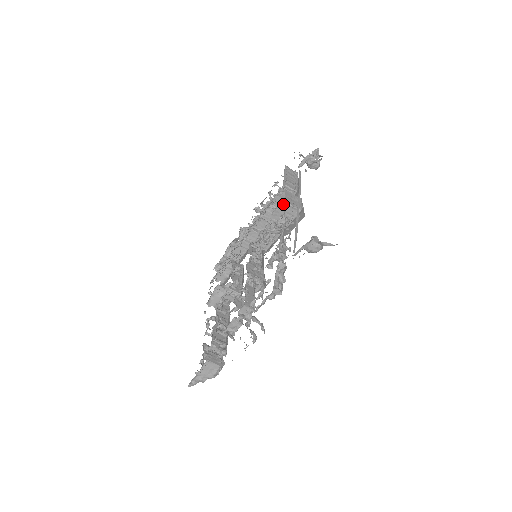
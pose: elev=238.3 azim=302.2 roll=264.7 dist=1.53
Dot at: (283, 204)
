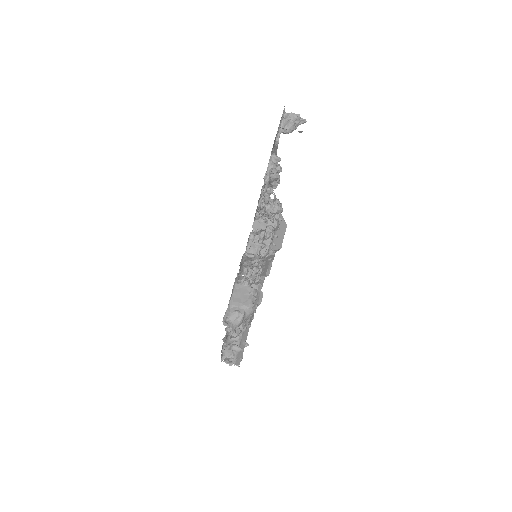
Dot at: occluded
